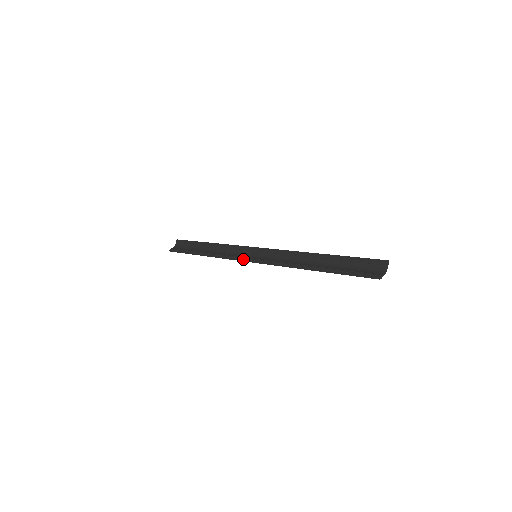
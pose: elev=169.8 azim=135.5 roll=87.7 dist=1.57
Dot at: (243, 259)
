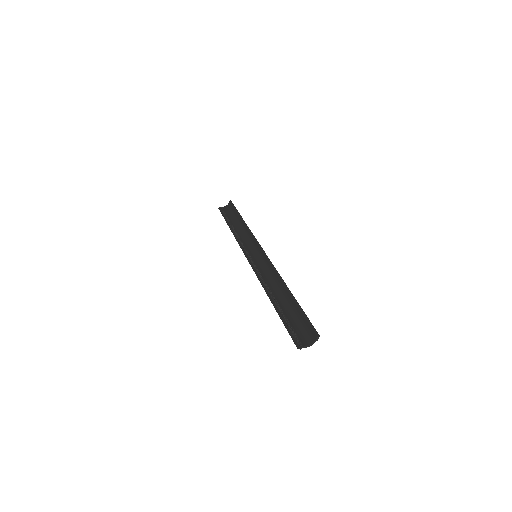
Dot at: (246, 253)
